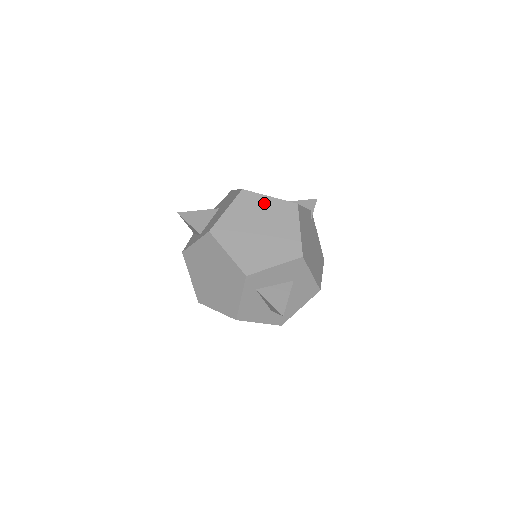
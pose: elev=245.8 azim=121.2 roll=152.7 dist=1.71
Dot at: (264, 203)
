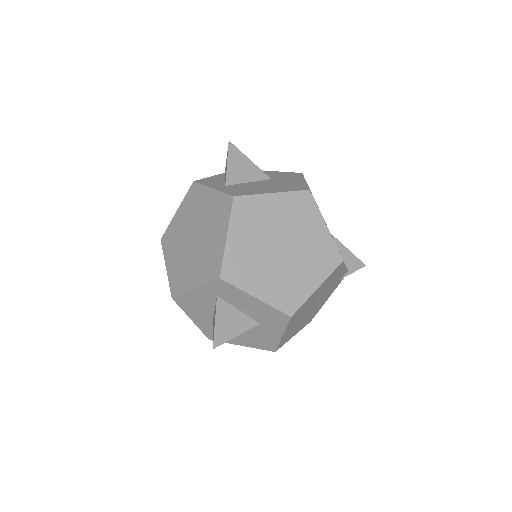
Dot at: (314, 226)
